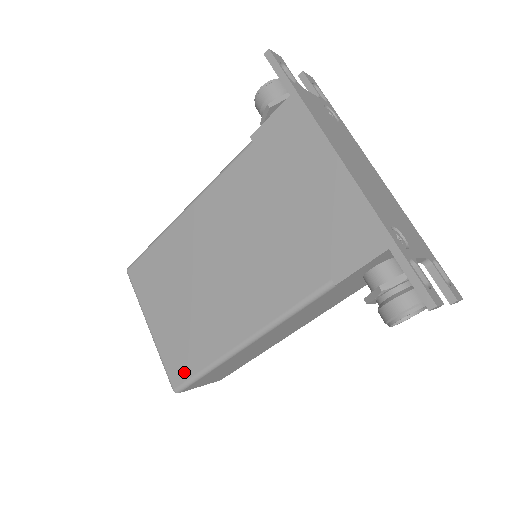
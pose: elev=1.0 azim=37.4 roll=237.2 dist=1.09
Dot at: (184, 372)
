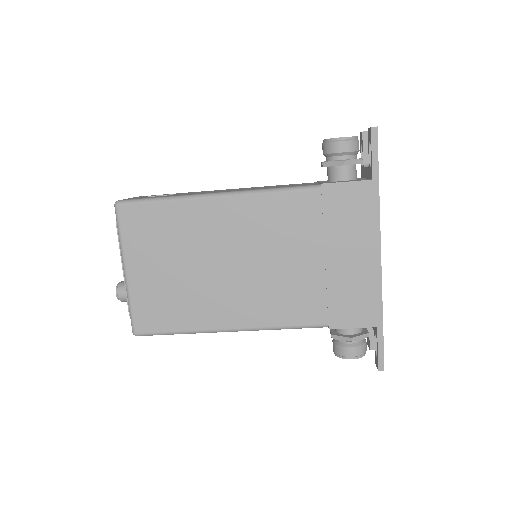
Dot at: (155, 325)
